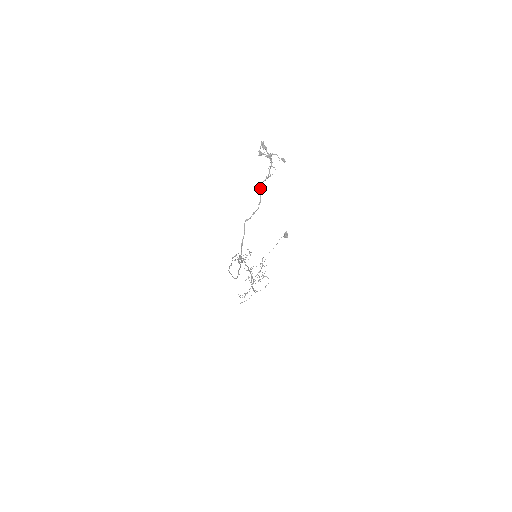
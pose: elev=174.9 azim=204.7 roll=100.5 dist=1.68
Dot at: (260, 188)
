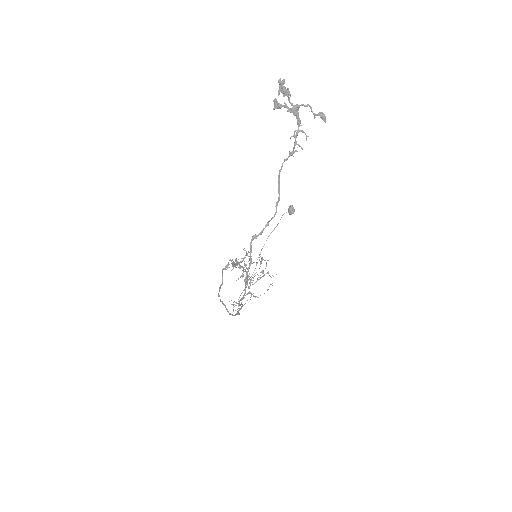
Dot at: (278, 175)
